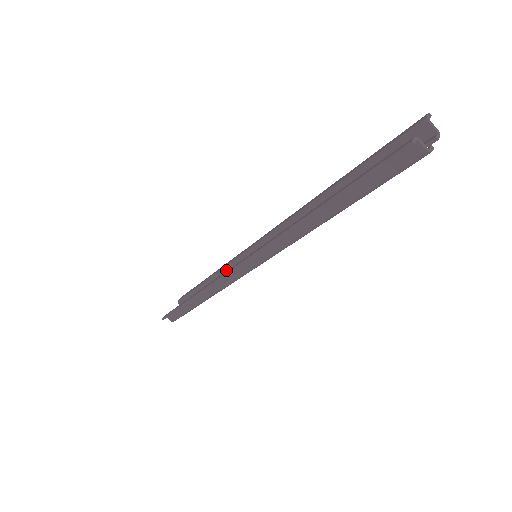
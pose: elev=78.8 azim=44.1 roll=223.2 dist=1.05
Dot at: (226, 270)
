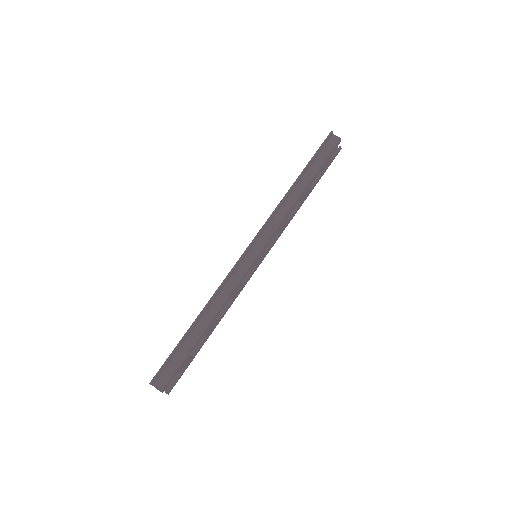
Dot at: occluded
